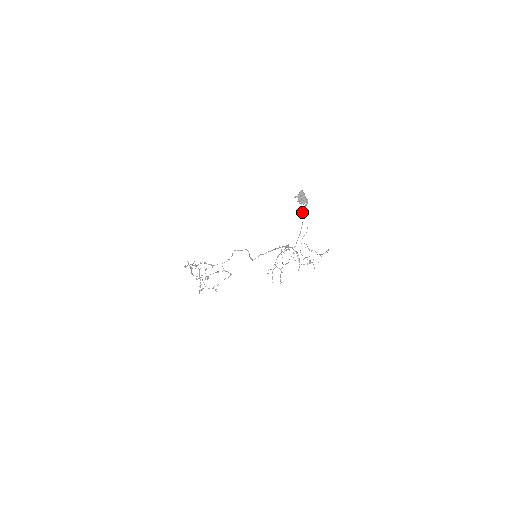
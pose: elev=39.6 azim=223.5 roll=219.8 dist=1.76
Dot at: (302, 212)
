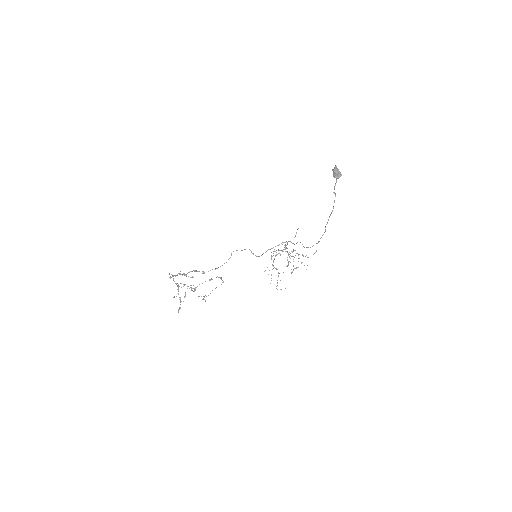
Dot at: (334, 188)
